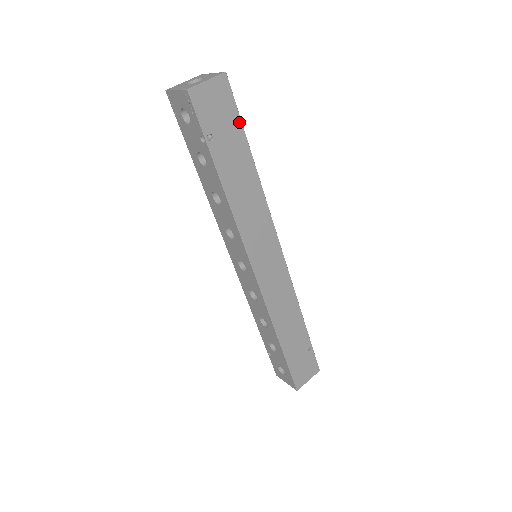
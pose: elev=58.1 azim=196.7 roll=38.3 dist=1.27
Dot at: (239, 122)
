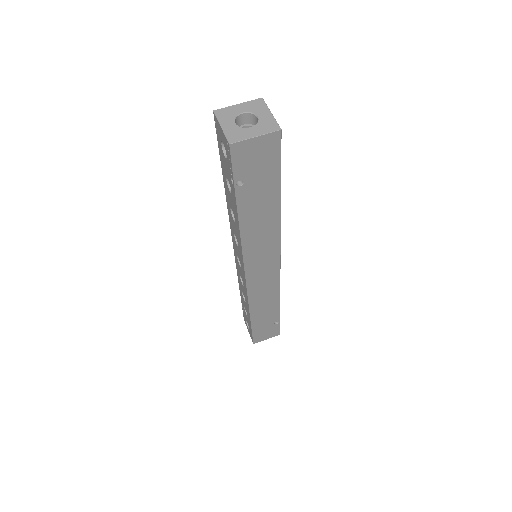
Dot at: (278, 172)
